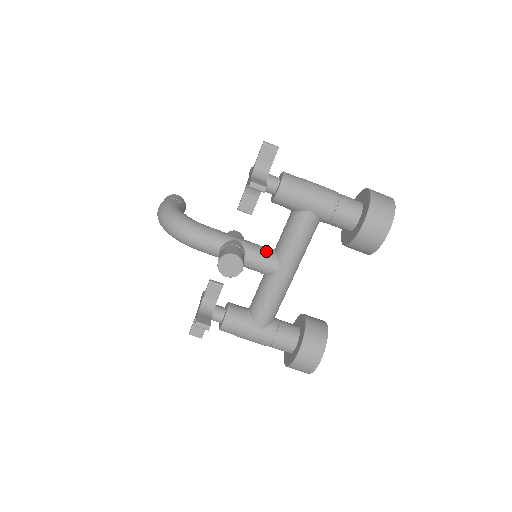
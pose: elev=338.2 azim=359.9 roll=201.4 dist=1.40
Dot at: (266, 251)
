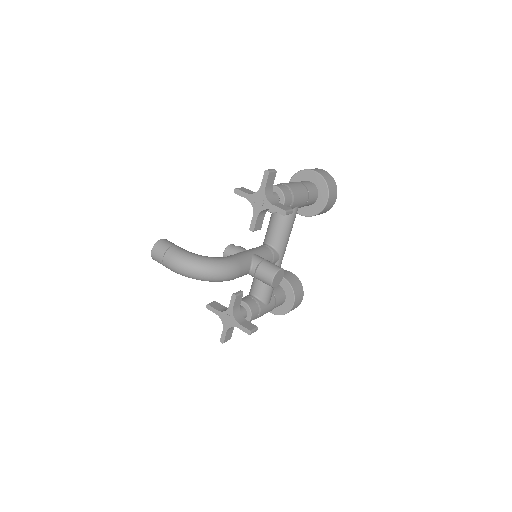
Dot at: (268, 249)
